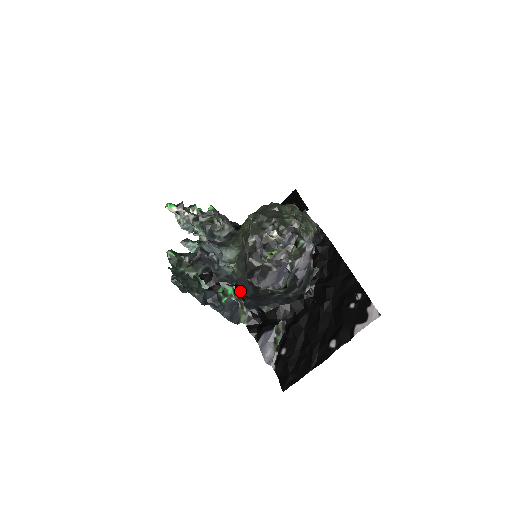
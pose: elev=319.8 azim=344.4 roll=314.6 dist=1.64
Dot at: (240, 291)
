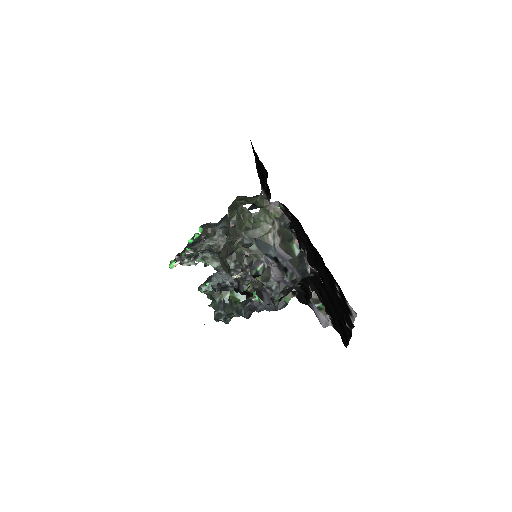
Dot at: occluded
